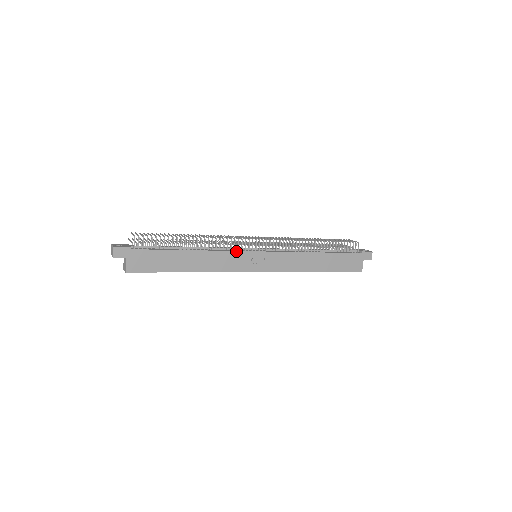
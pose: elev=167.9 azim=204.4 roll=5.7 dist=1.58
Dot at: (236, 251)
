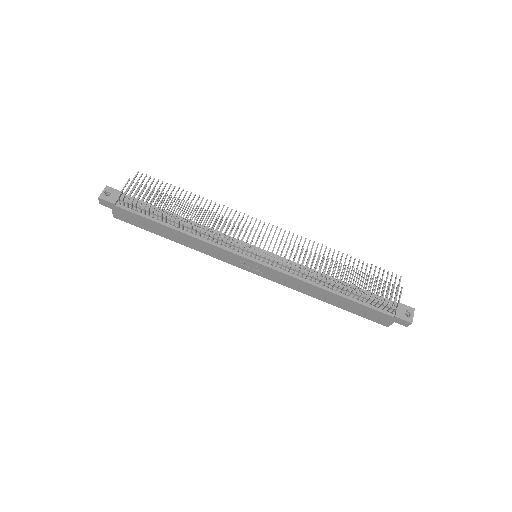
Dot at: (225, 249)
